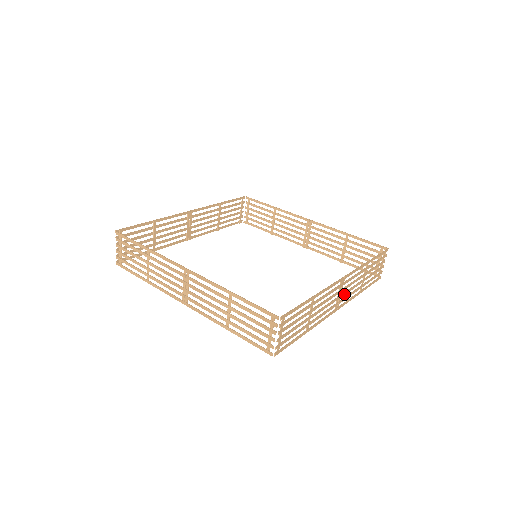
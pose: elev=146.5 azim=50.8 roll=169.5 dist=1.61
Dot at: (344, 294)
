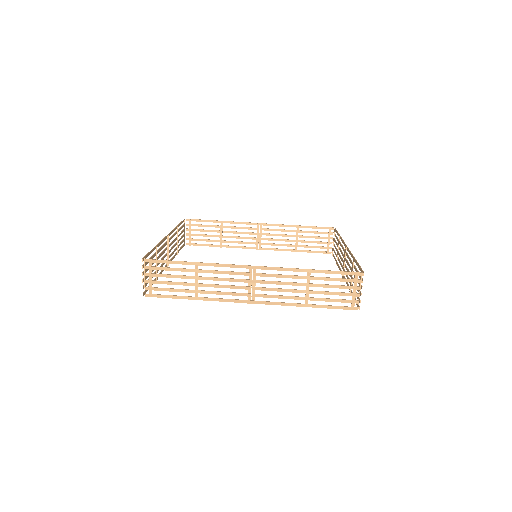
Dot at: occluded
